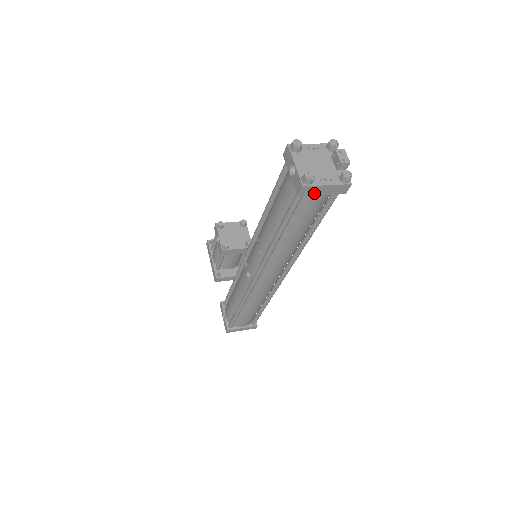
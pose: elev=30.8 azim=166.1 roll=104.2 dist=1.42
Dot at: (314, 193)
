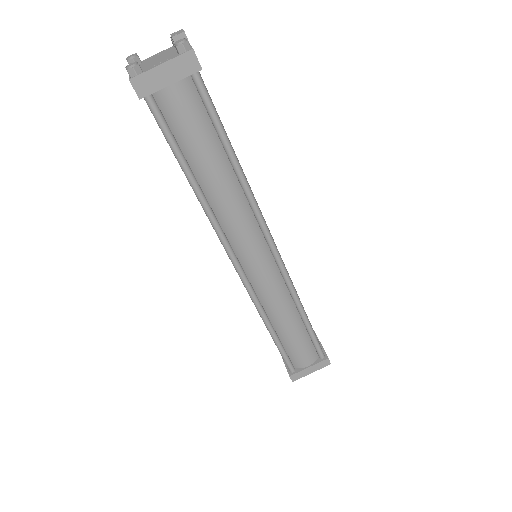
Dot at: (157, 85)
